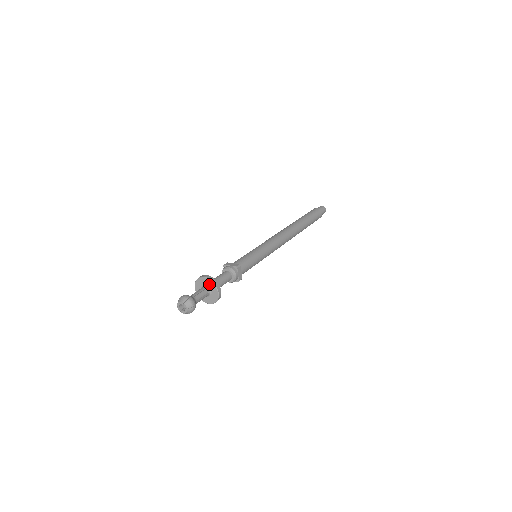
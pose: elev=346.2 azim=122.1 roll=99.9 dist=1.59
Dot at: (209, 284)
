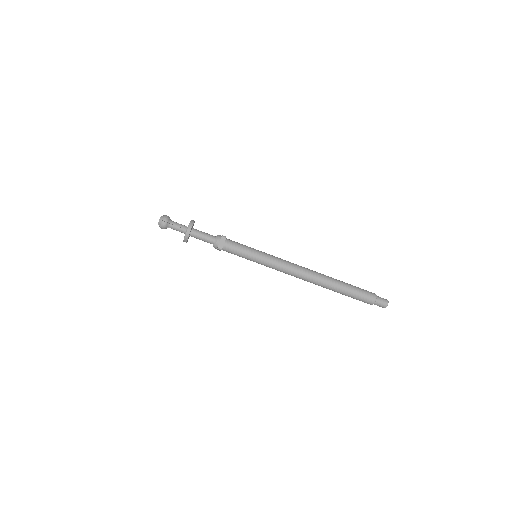
Dot at: occluded
